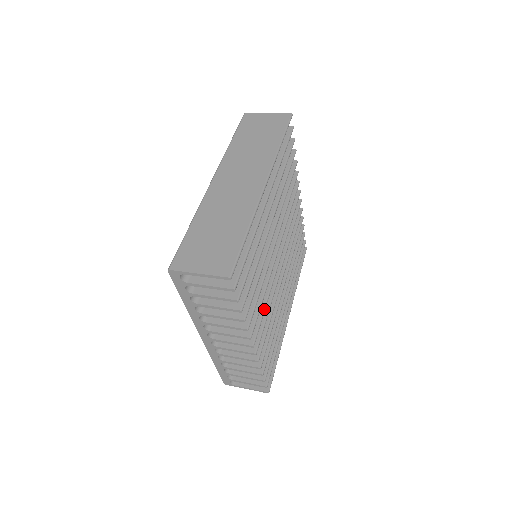
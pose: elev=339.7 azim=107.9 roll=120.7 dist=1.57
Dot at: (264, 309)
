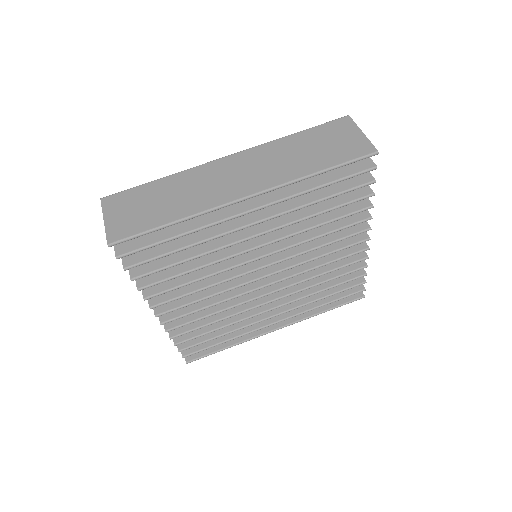
Dot at: (198, 300)
